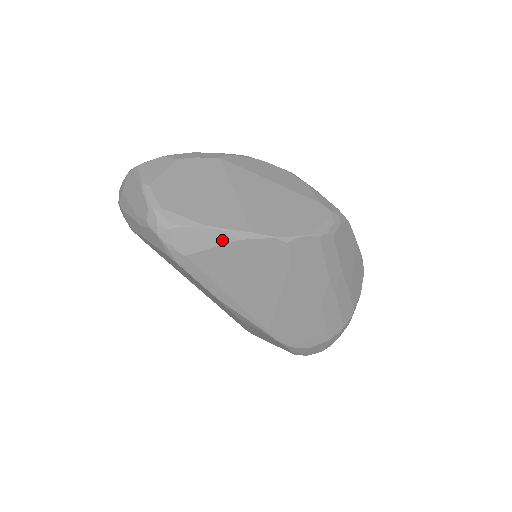
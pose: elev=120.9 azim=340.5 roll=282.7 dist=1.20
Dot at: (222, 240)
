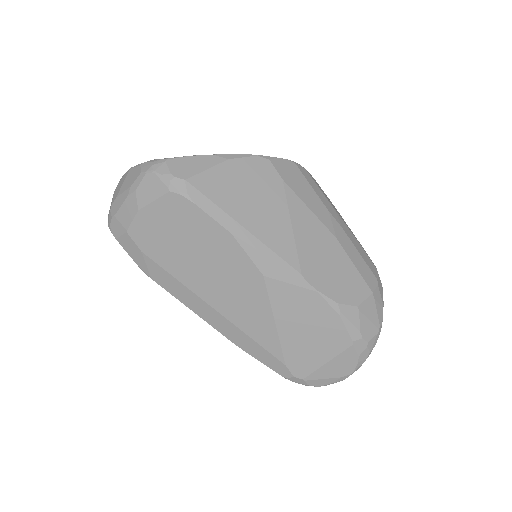
Dot at: (213, 162)
